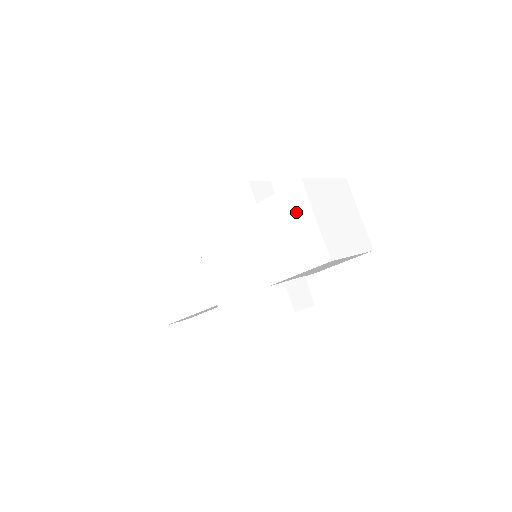
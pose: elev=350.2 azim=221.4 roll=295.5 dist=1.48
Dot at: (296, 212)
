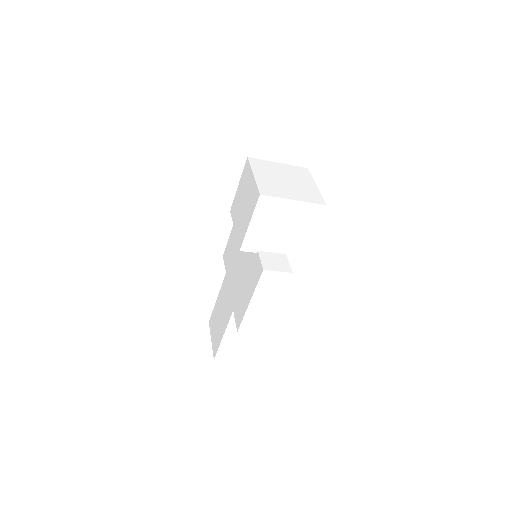
Dot at: (247, 181)
